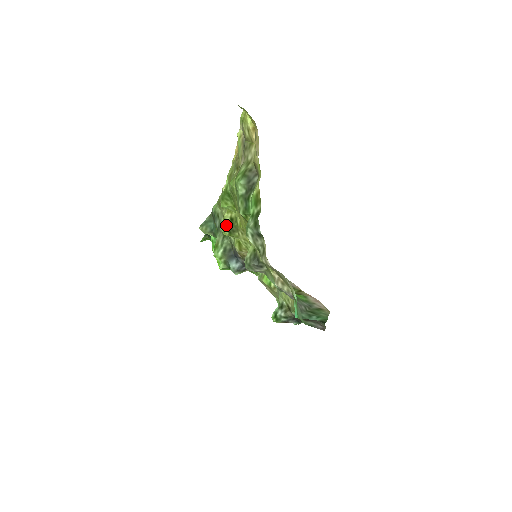
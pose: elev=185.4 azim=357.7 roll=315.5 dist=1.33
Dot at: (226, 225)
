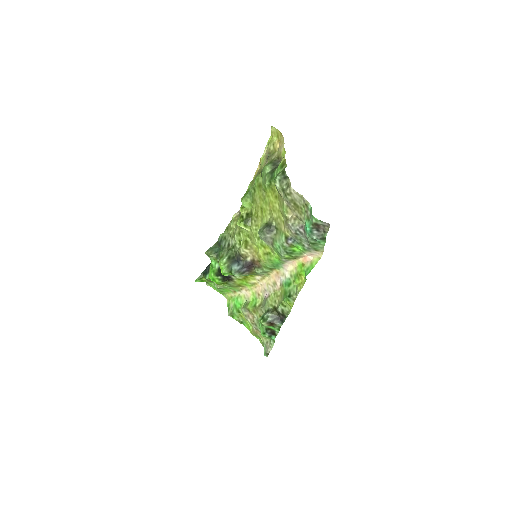
Dot at: (243, 218)
